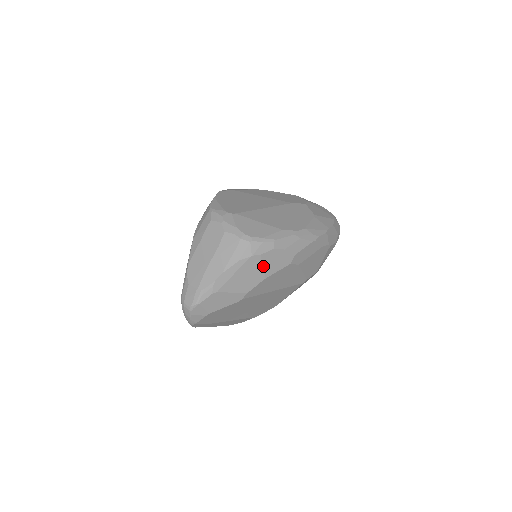
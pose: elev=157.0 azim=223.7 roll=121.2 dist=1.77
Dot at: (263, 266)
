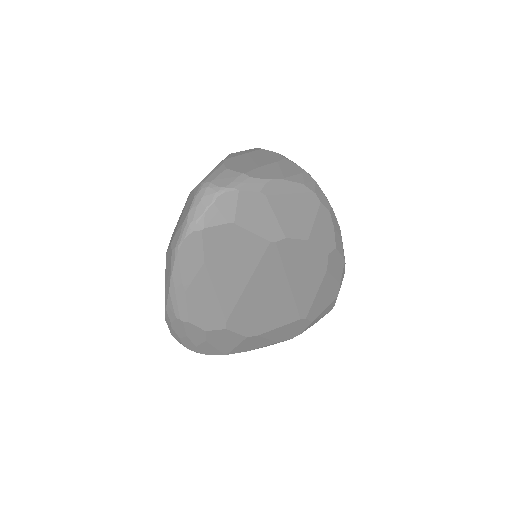
Dot at: (315, 220)
